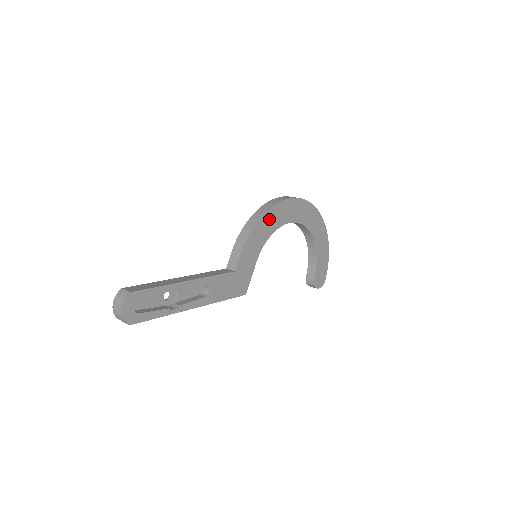
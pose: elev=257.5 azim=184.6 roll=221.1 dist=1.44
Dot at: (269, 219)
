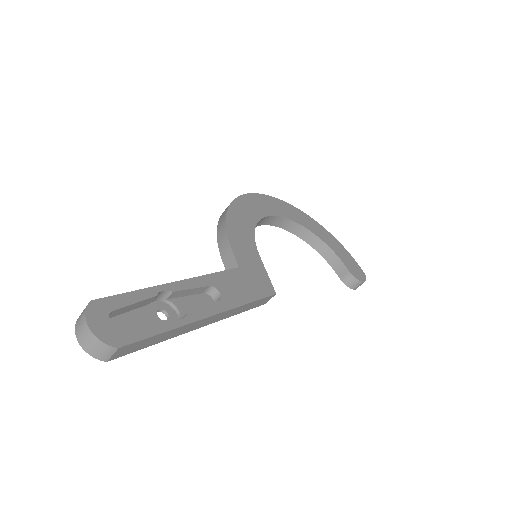
Dot at: (239, 213)
